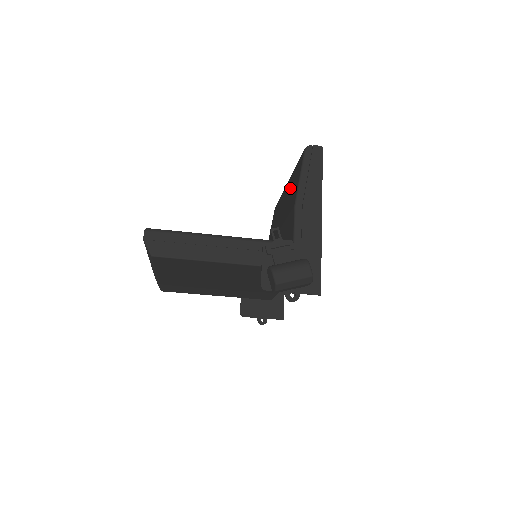
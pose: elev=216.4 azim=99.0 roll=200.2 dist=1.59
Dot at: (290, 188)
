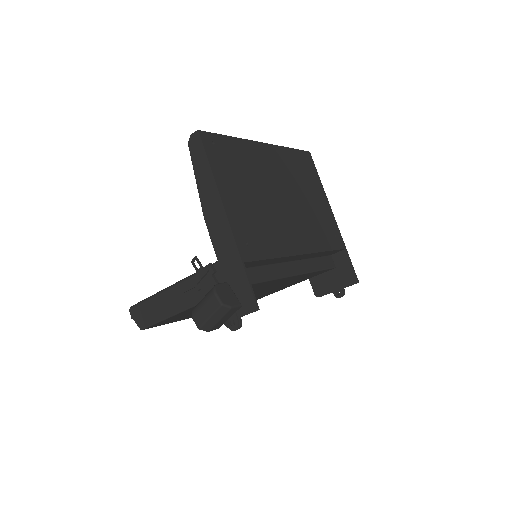
Dot at: occluded
